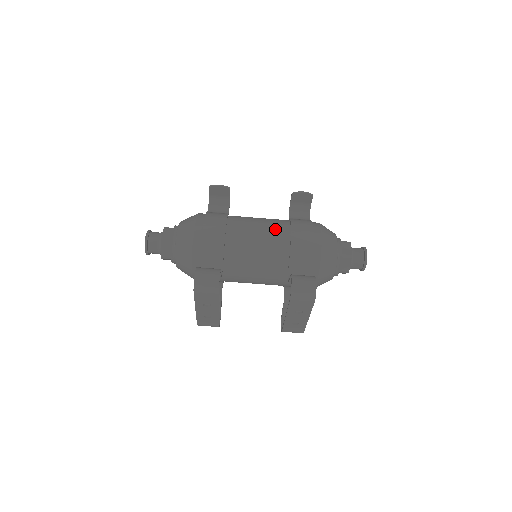
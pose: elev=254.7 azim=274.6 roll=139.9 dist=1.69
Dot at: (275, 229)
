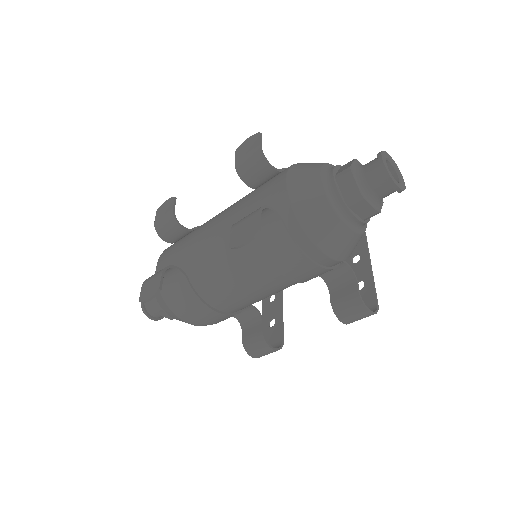
Dot at: (263, 282)
